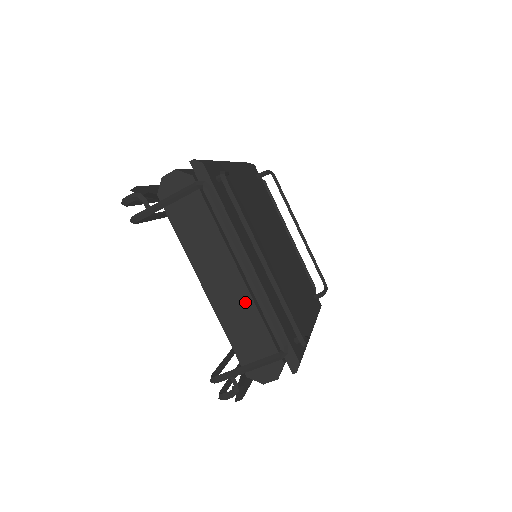
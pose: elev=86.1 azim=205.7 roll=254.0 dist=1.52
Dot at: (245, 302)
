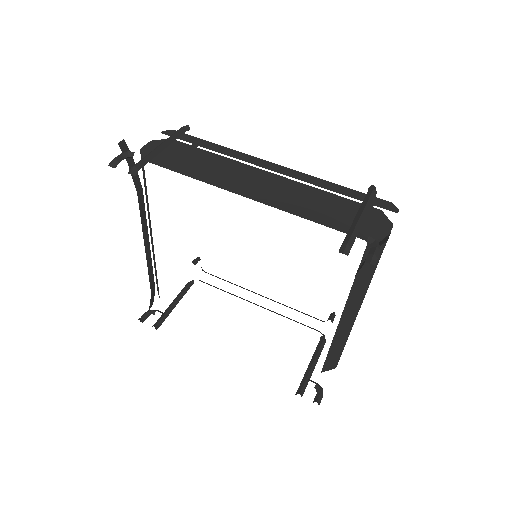
Dot at: (298, 188)
